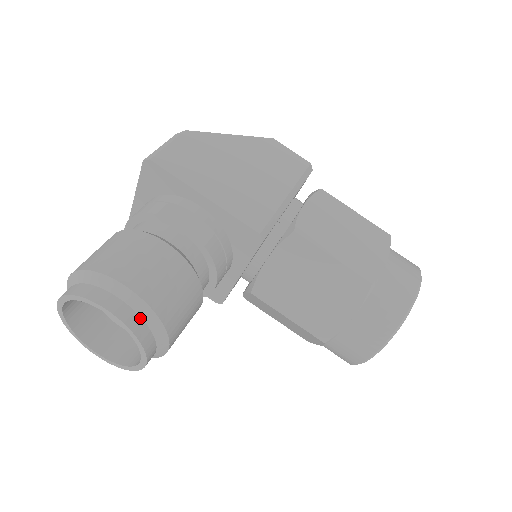
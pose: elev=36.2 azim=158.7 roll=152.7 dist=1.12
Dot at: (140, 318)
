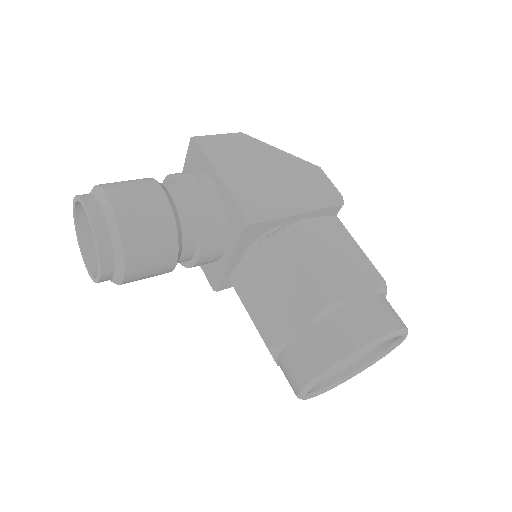
Dot at: (107, 229)
